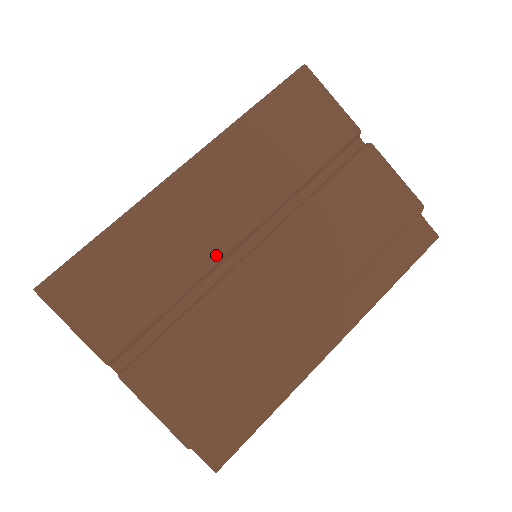
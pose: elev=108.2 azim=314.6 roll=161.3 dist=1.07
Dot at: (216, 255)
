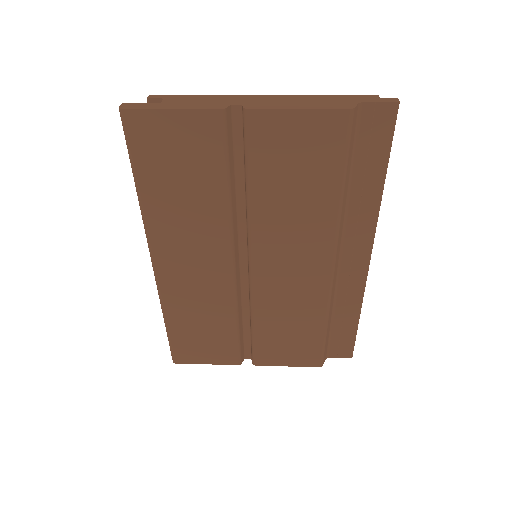
Dot at: (230, 288)
